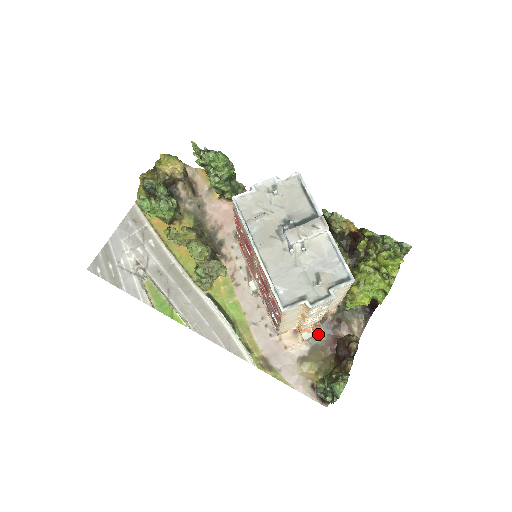
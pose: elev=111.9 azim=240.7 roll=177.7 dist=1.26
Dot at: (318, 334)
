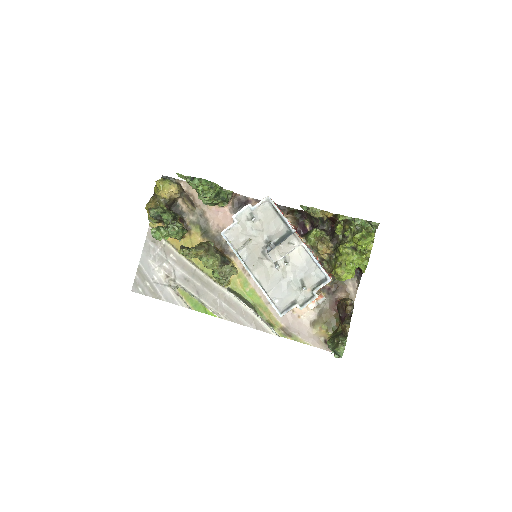
Dot at: (321, 302)
